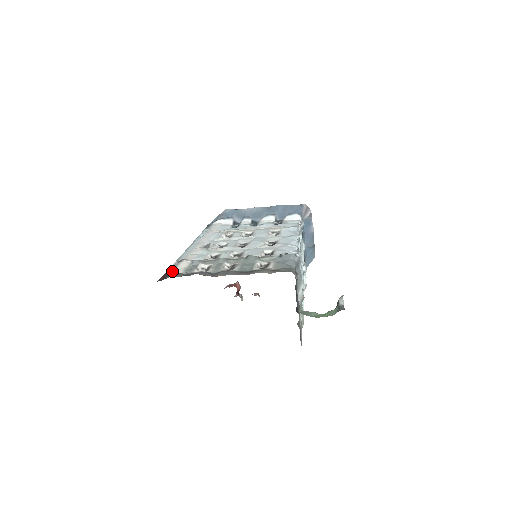
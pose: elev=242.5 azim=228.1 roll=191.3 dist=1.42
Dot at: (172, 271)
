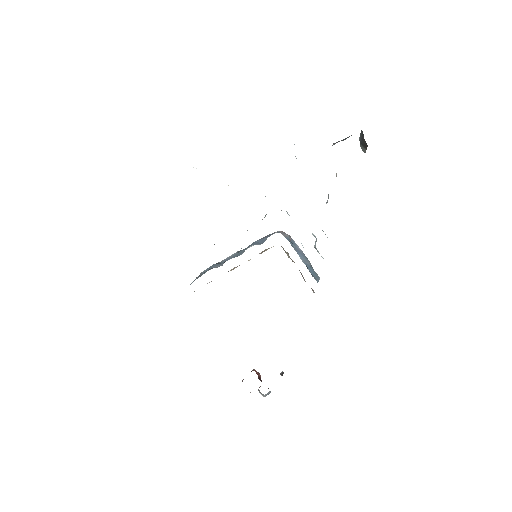
Dot at: occluded
